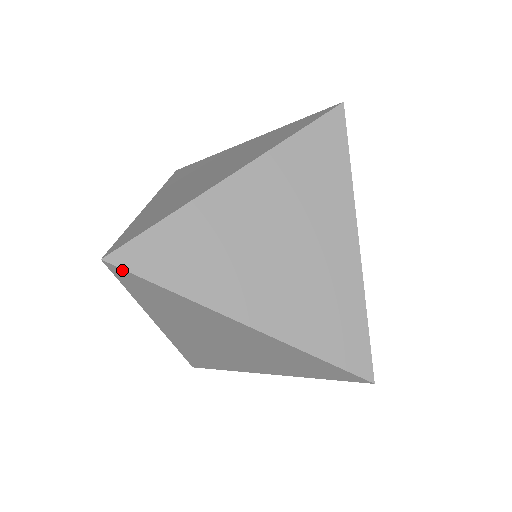
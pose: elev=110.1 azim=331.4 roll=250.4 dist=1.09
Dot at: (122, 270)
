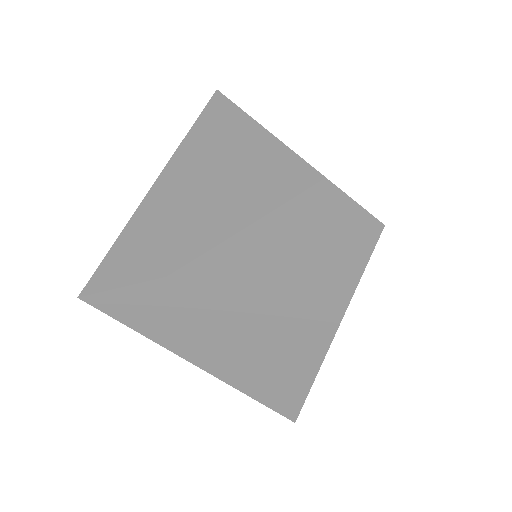
Dot at: (97, 295)
